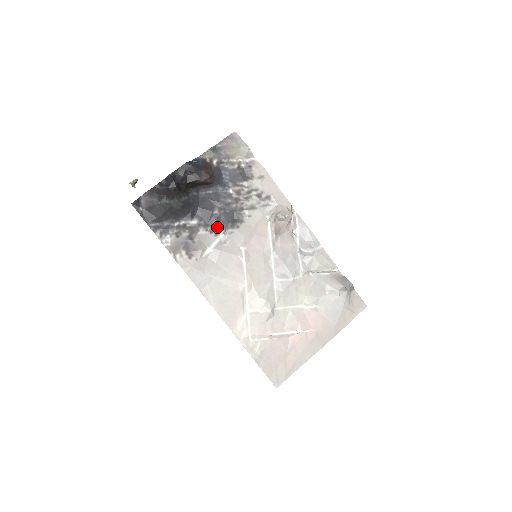
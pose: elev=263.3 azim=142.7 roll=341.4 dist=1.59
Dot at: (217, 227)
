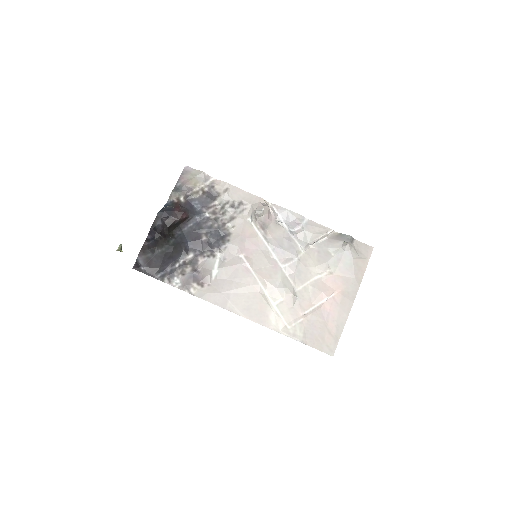
Dot at: (211, 250)
